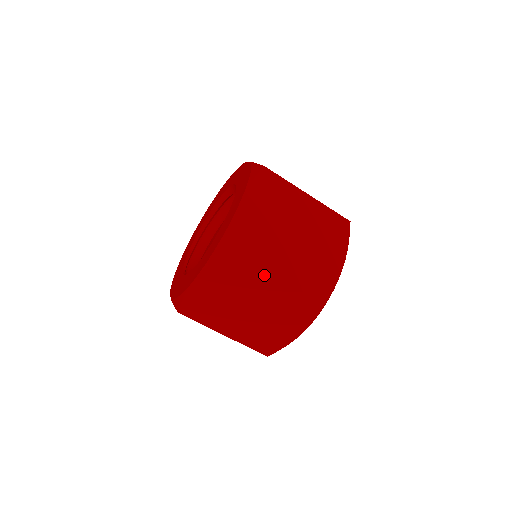
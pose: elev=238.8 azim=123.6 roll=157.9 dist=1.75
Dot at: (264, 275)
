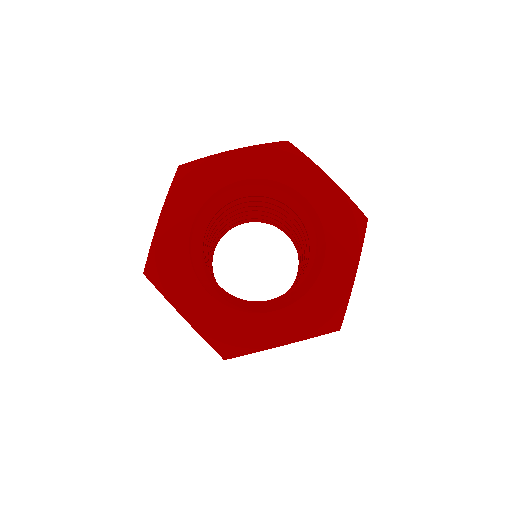
Dot at: occluded
